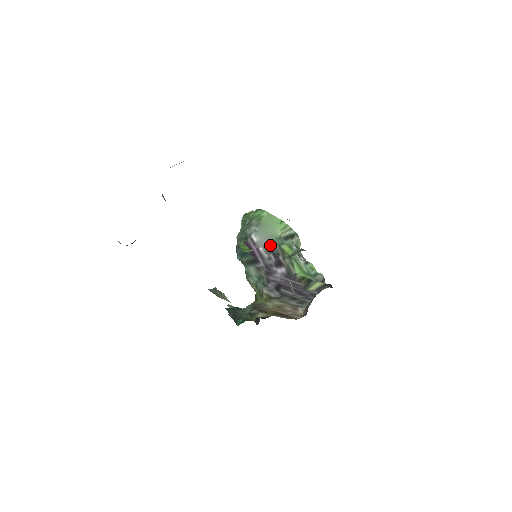
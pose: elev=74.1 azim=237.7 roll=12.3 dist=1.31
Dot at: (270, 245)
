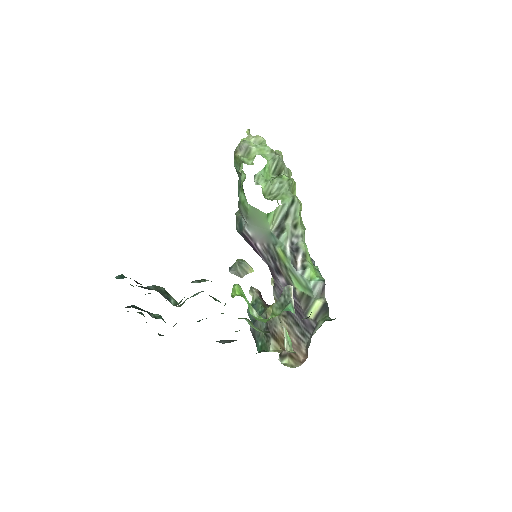
Dot at: (265, 243)
